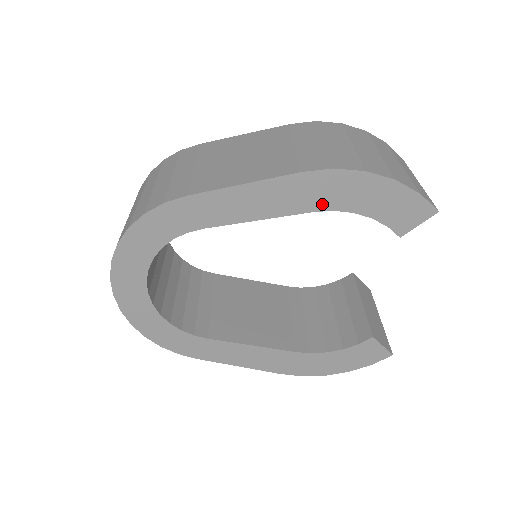
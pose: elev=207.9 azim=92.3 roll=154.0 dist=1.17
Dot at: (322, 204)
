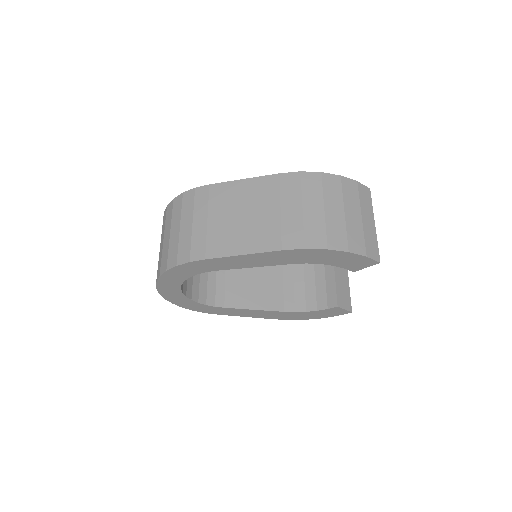
Dot at: (298, 261)
